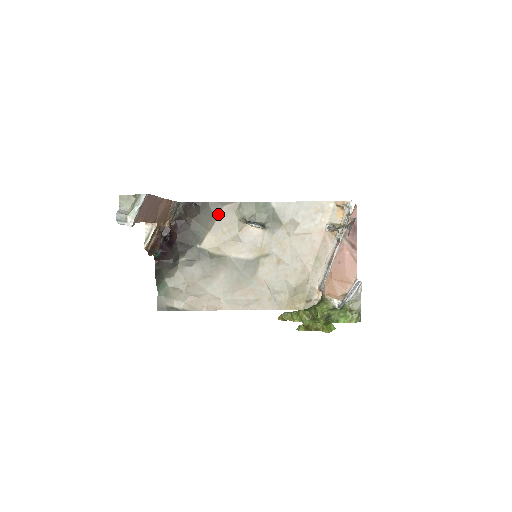
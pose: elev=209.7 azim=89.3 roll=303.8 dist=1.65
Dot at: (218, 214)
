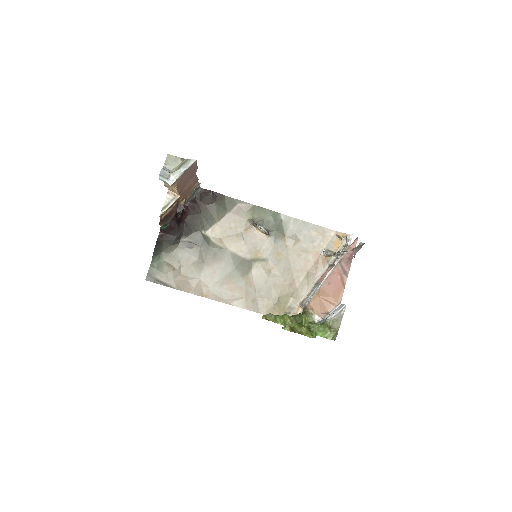
Dot at: (230, 209)
